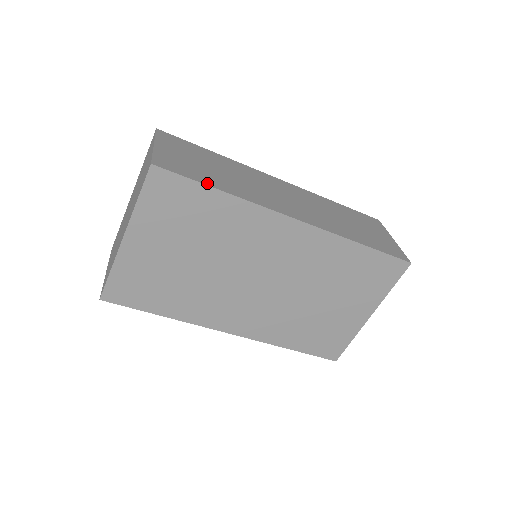
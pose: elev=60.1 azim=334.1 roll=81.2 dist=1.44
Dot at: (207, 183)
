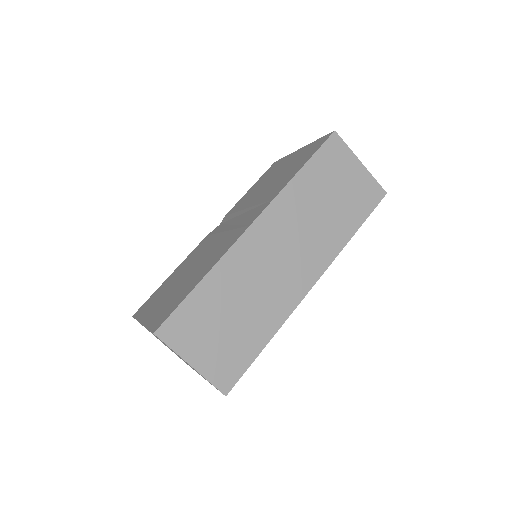
Dot at: (256, 352)
